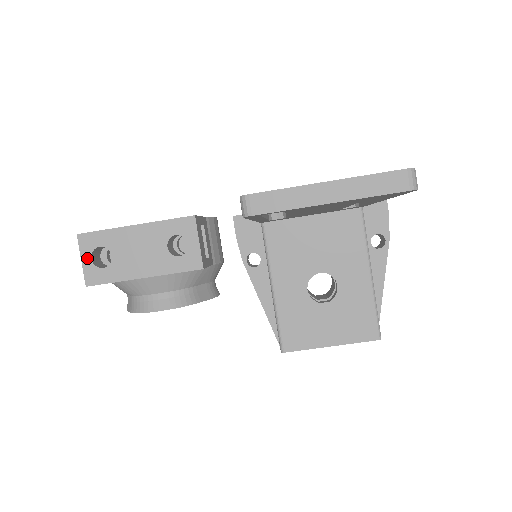
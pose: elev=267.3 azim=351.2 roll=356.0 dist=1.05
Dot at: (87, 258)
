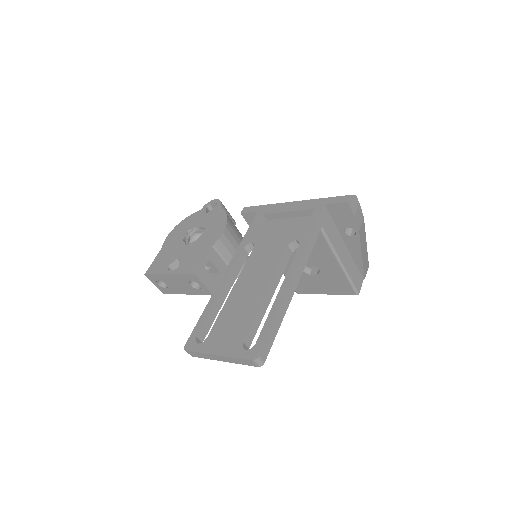
Dot at: (156, 284)
